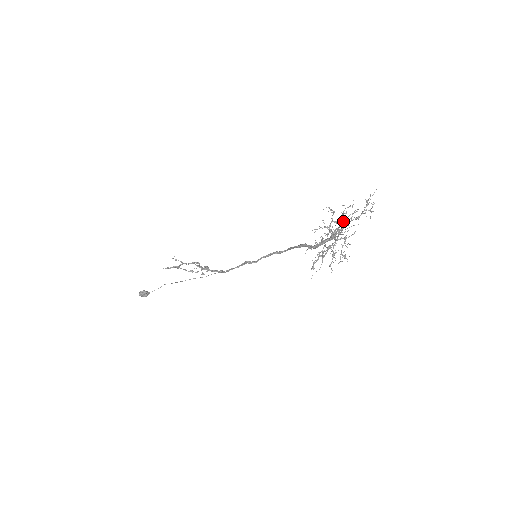
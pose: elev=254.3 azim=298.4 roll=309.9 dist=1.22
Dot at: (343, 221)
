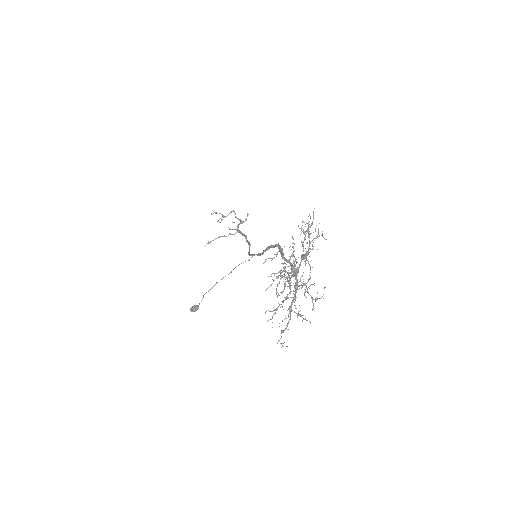
Dot at: occluded
